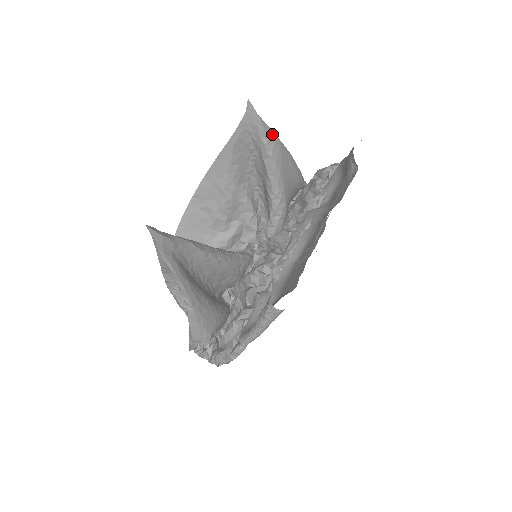
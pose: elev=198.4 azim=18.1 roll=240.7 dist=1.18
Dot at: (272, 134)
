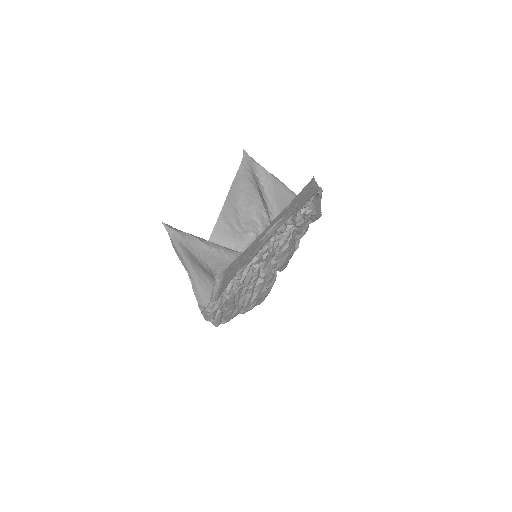
Dot at: (263, 170)
